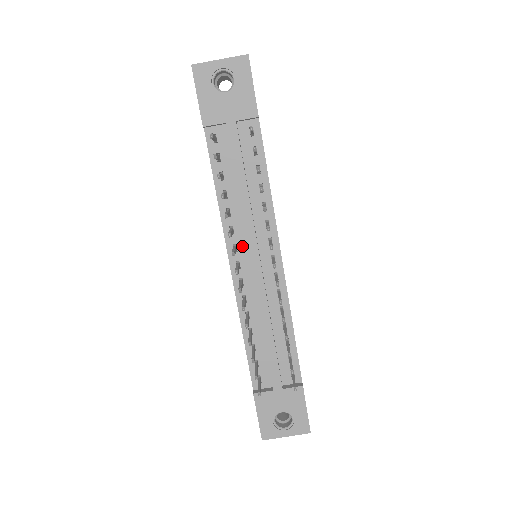
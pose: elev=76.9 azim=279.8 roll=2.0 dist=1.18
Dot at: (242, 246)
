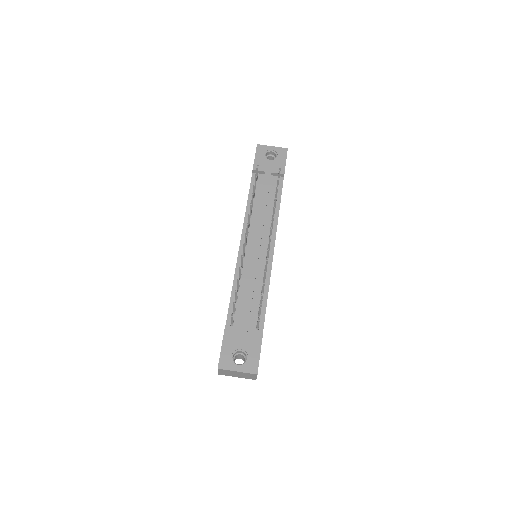
Dot at: (252, 235)
